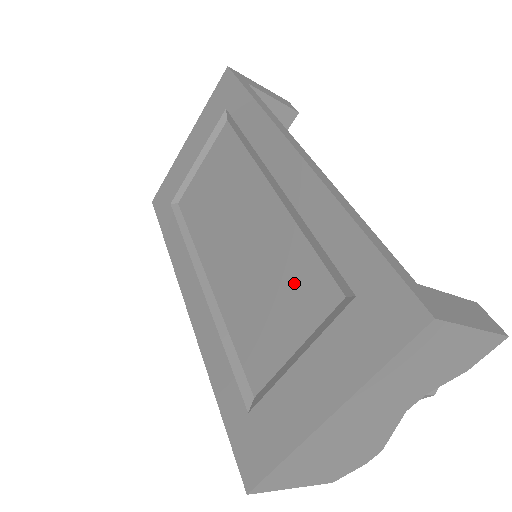
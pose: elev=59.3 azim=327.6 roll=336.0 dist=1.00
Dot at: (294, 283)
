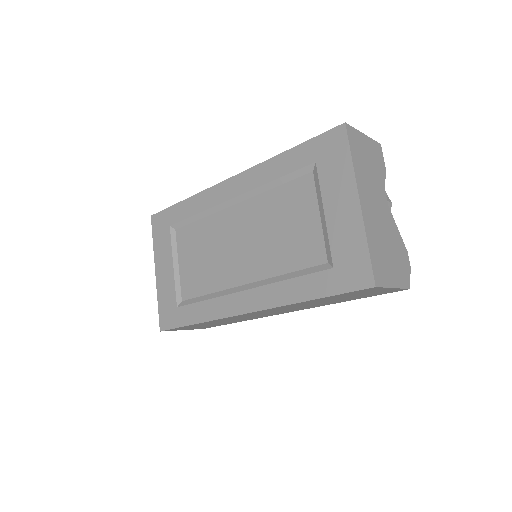
Dot at: (288, 205)
